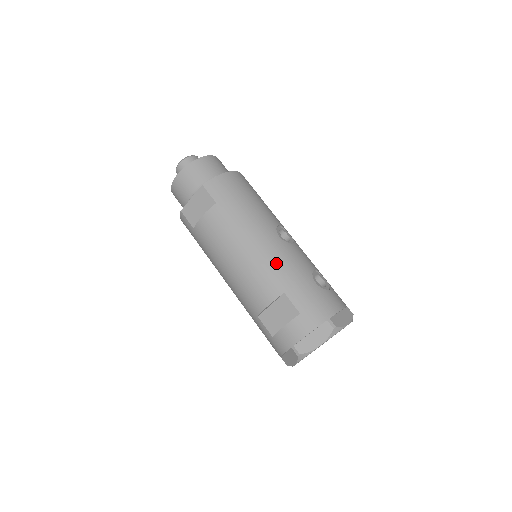
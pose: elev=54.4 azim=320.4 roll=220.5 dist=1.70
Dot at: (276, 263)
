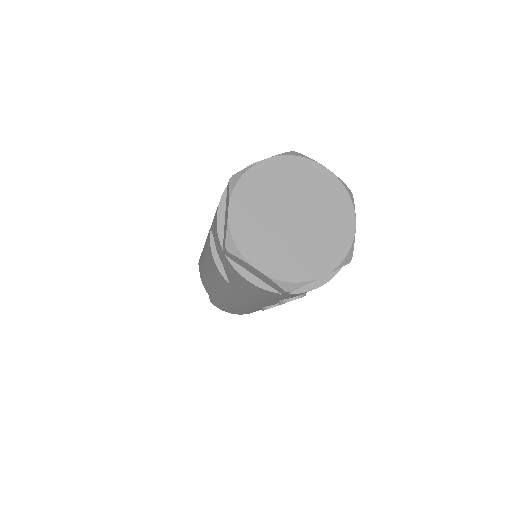
Dot at: occluded
